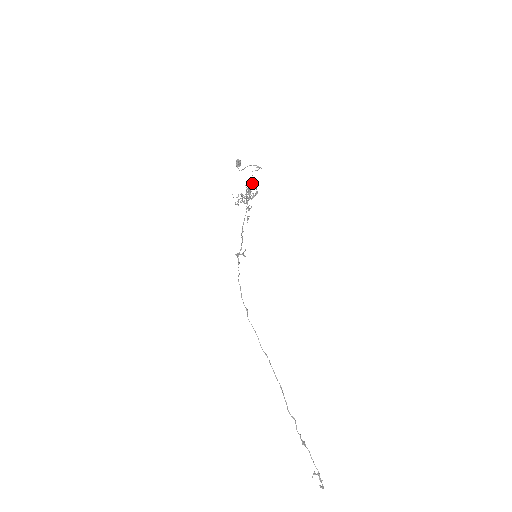
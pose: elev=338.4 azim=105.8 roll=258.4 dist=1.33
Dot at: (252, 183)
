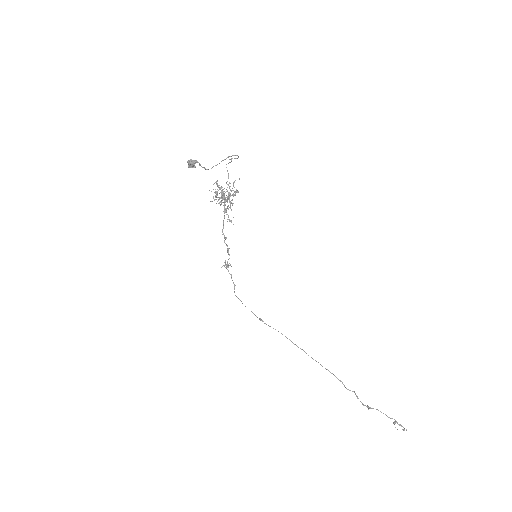
Dot at: (217, 181)
